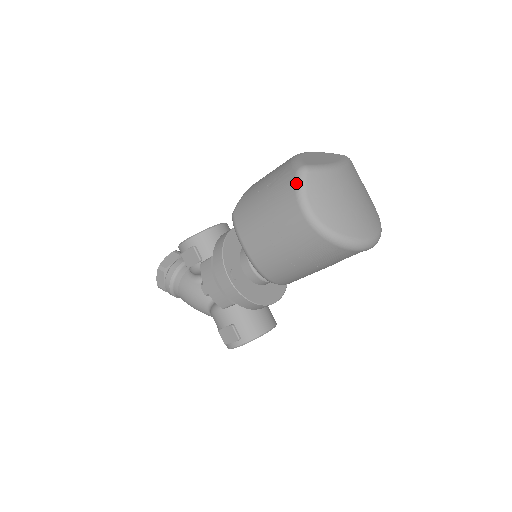
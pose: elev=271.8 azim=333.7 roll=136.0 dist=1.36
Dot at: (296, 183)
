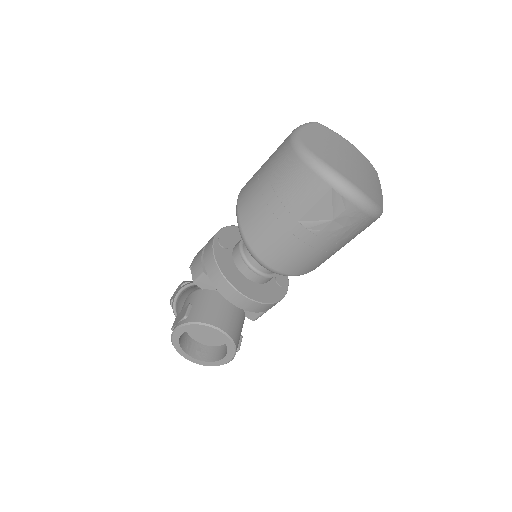
Dot at: (301, 125)
